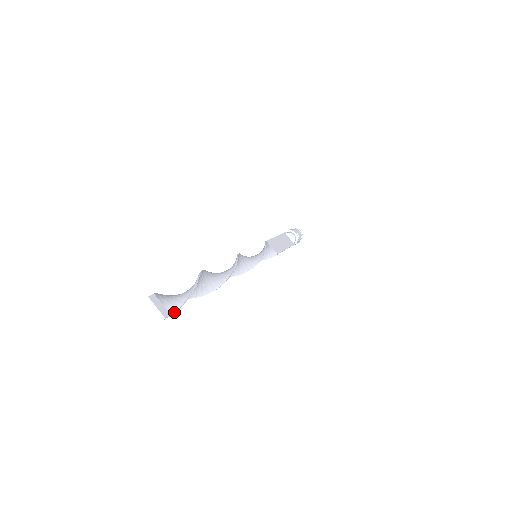
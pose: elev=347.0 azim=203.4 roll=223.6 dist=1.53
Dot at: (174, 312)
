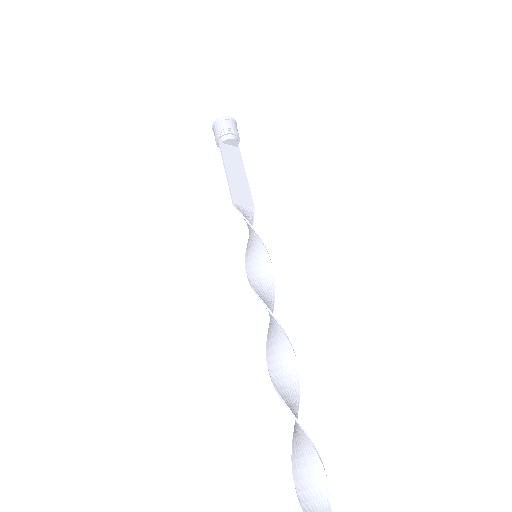
Dot at: (330, 501)
